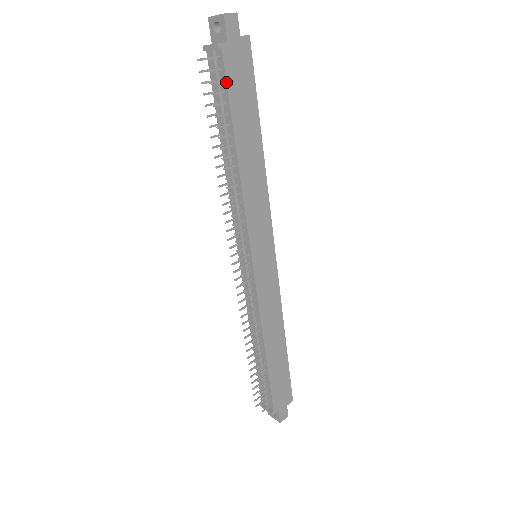
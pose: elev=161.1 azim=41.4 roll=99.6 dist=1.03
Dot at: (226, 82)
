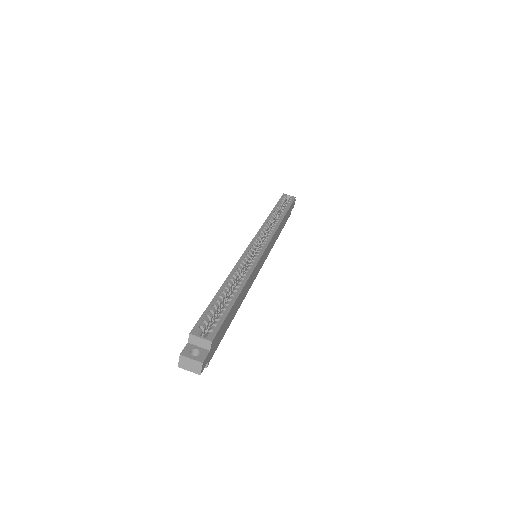
Dot at: occluded
